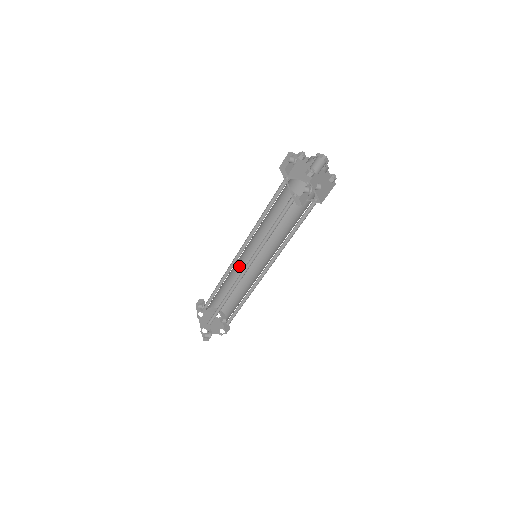
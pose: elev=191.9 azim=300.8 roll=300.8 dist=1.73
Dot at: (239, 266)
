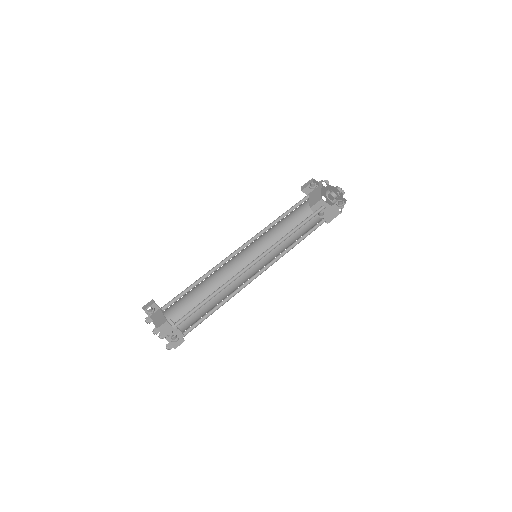
Dot at: (223, 267)
